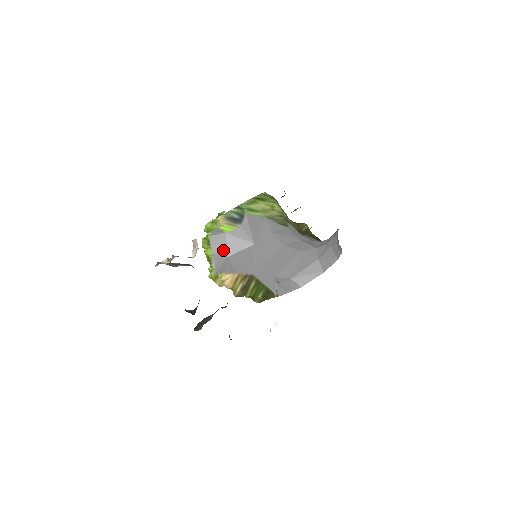
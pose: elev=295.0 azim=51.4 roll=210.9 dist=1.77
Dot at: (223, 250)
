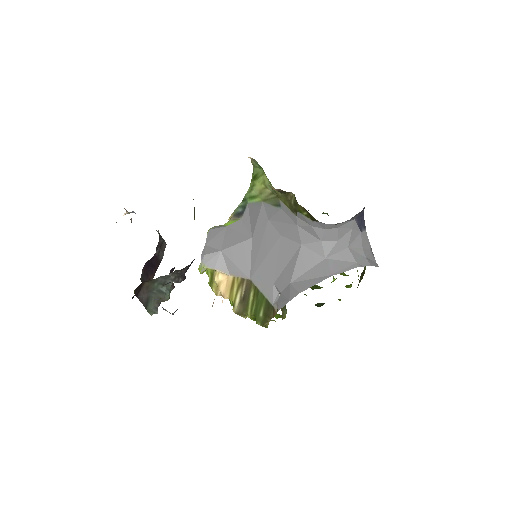
Dot at: (218, 243)
